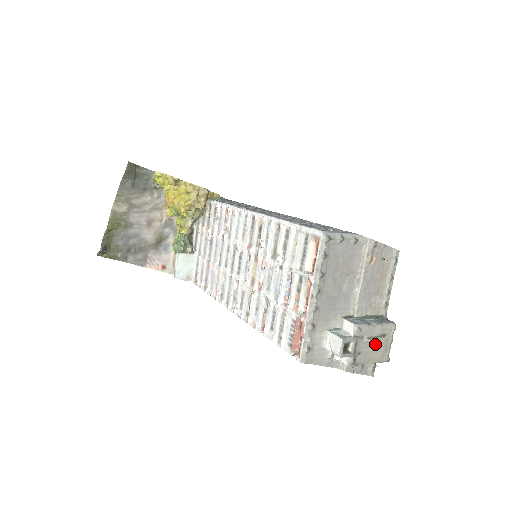
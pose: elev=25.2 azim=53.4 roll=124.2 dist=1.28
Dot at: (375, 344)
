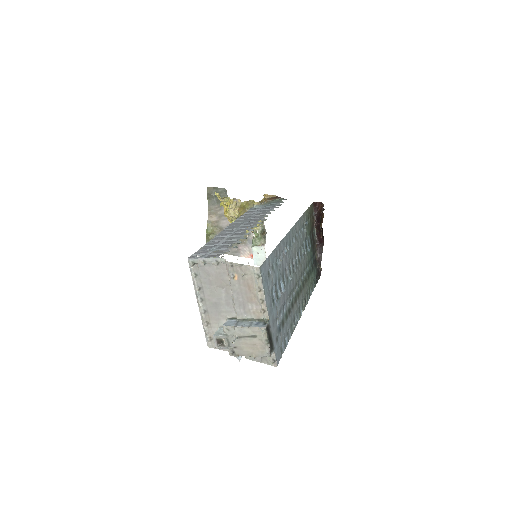
Dot at: occluded
